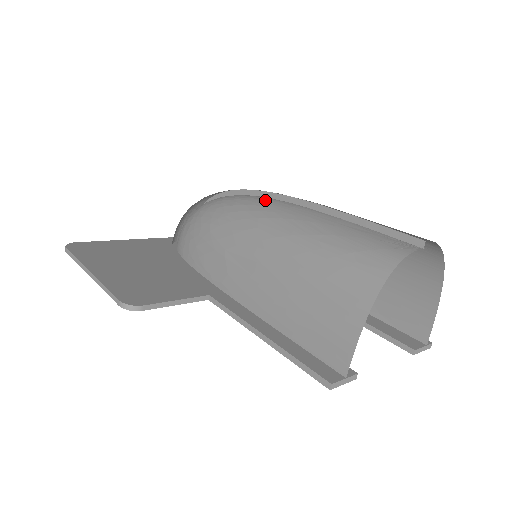
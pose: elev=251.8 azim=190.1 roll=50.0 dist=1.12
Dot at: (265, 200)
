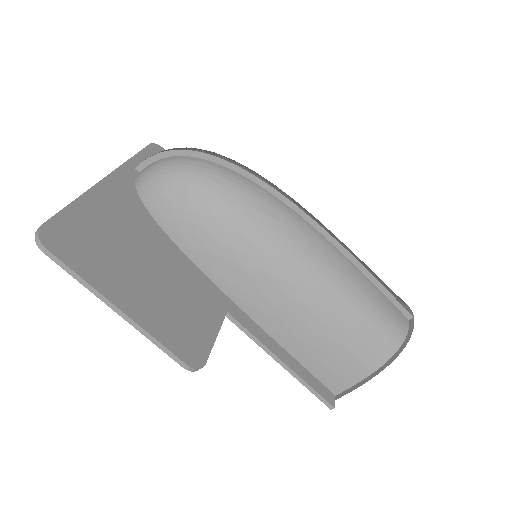
Dot at: (294, 218)
